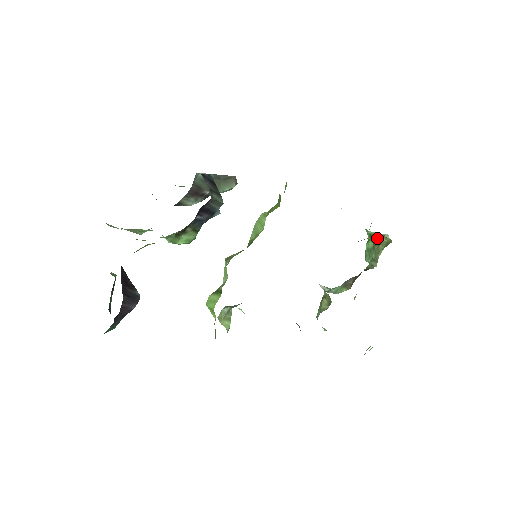
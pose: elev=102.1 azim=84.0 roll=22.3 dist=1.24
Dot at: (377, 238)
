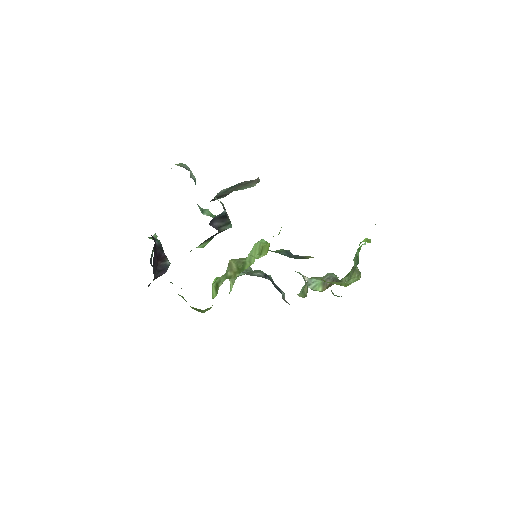
Dot at: occluded
